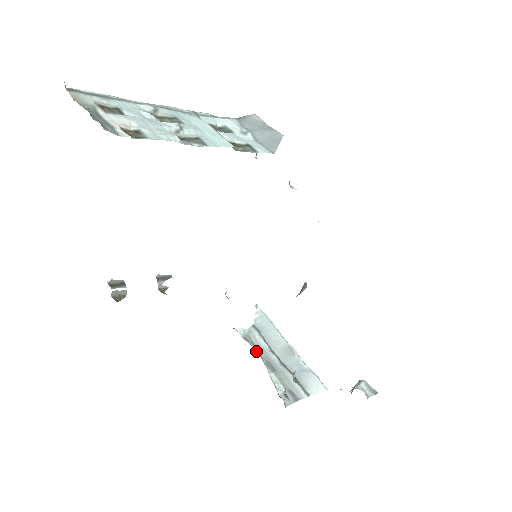
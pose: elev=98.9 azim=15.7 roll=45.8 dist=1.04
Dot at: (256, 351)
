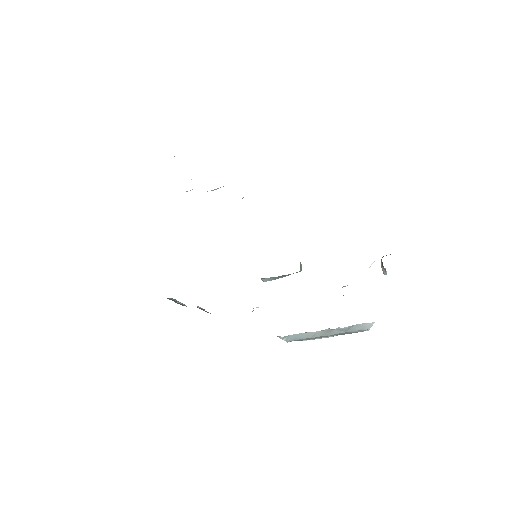
Dot at: occluded
